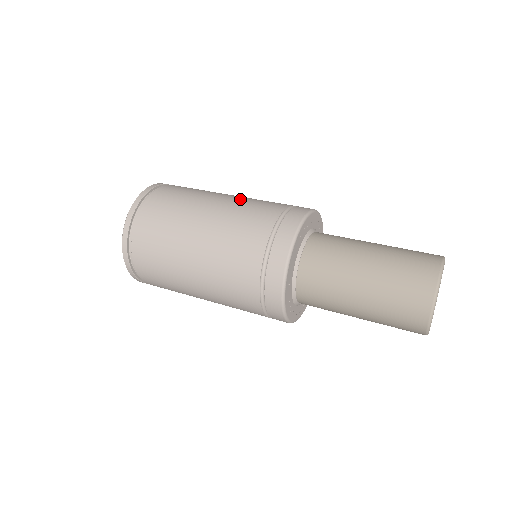
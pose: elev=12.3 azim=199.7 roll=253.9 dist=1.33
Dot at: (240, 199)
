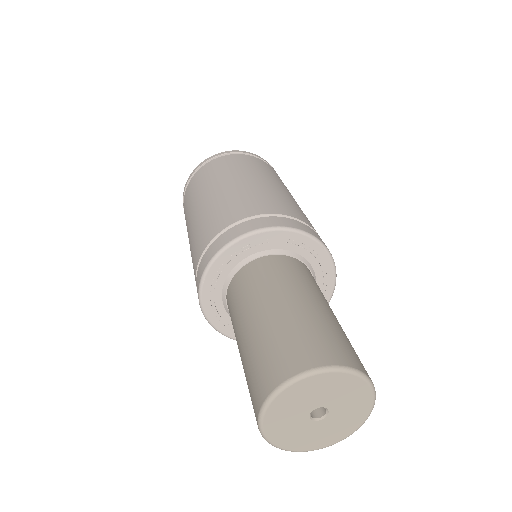
Dot at: (224, 196)
